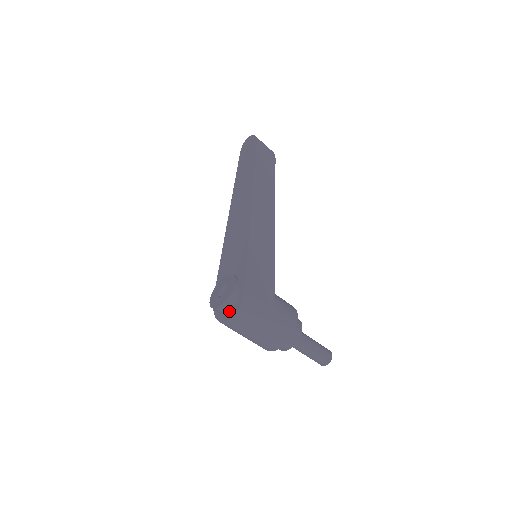
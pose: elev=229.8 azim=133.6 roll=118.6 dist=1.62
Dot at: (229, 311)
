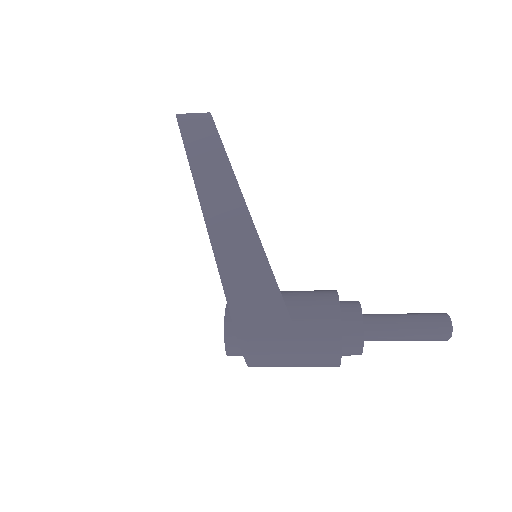
Dot at: (241, 353)
